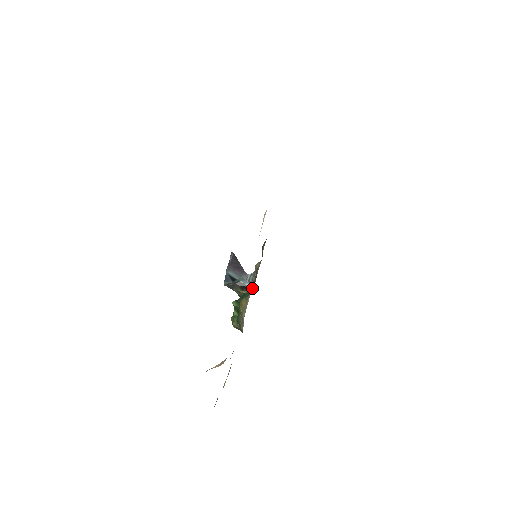
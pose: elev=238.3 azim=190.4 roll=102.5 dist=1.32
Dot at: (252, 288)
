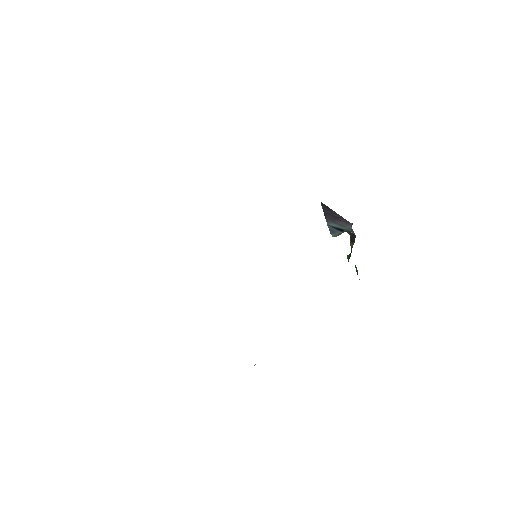
Dot at: (353, 244)
